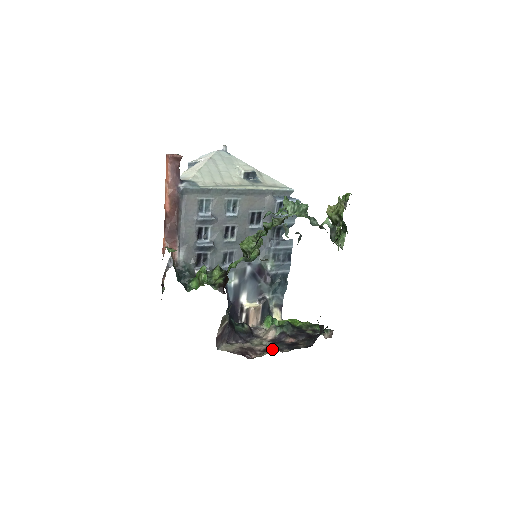
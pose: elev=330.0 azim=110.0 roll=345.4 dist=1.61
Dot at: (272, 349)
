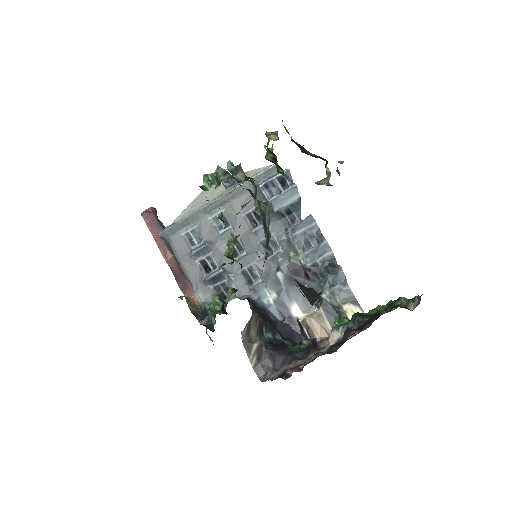
Dot at: occluded
